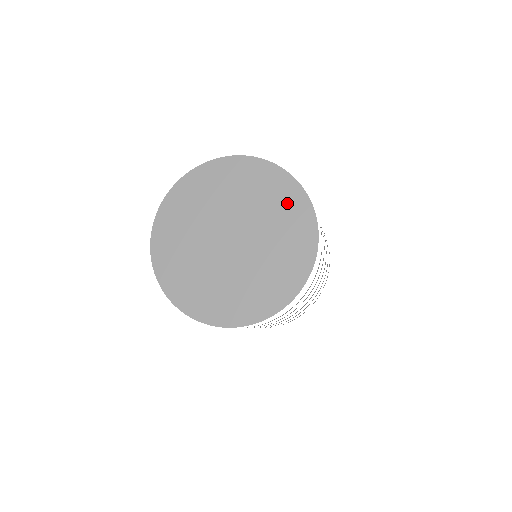
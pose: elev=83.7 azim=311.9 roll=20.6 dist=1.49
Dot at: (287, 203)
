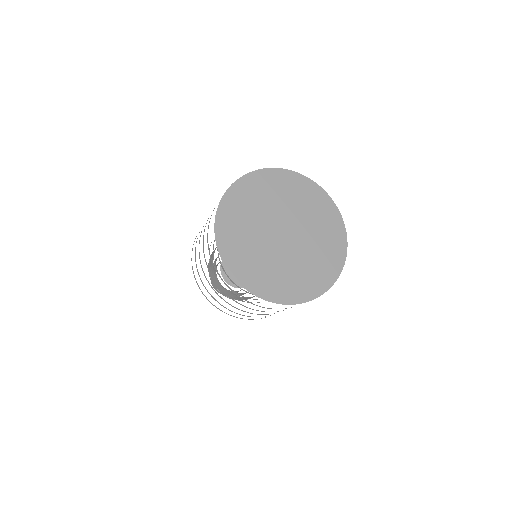
Dot at: (315, 200)
